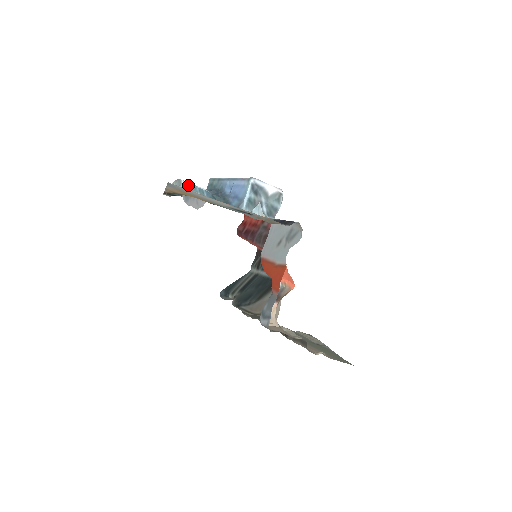
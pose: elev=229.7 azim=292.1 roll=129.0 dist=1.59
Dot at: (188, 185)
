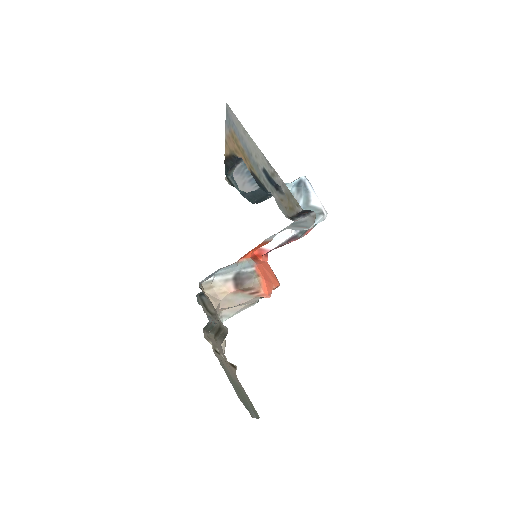
Dot at: occluded
